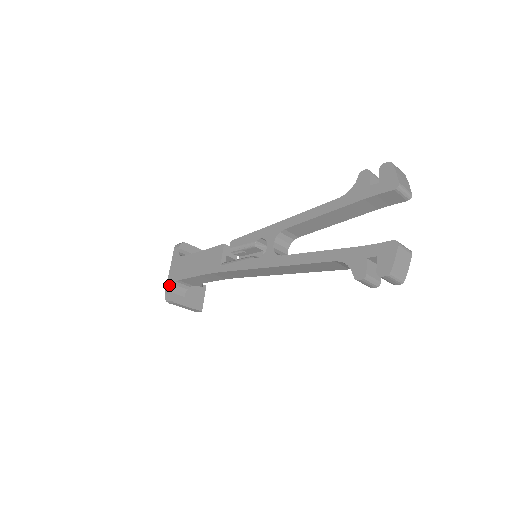
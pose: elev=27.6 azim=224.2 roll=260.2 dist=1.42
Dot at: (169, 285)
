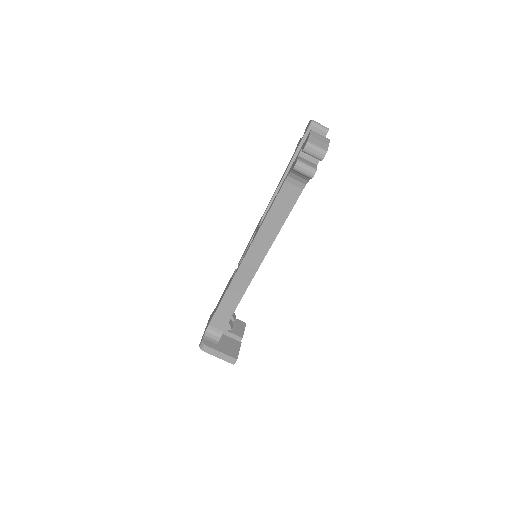
Dot at: occluded
